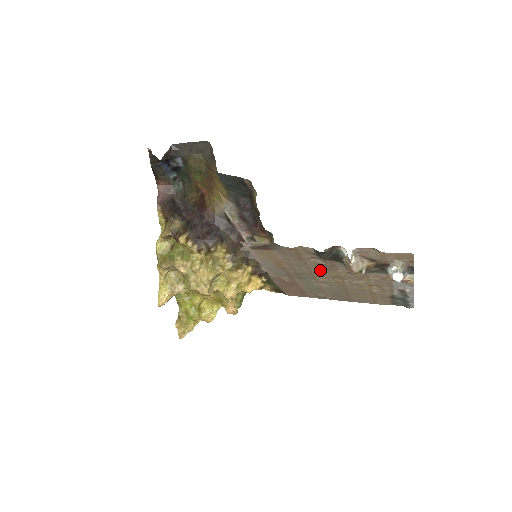
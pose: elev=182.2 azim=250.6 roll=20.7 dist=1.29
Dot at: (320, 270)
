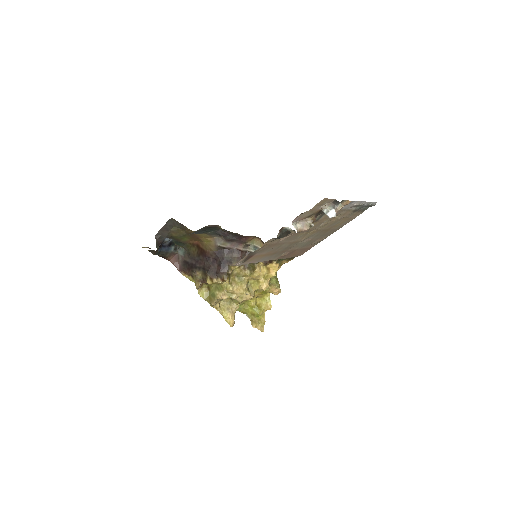
Dot at: (294, 238)
